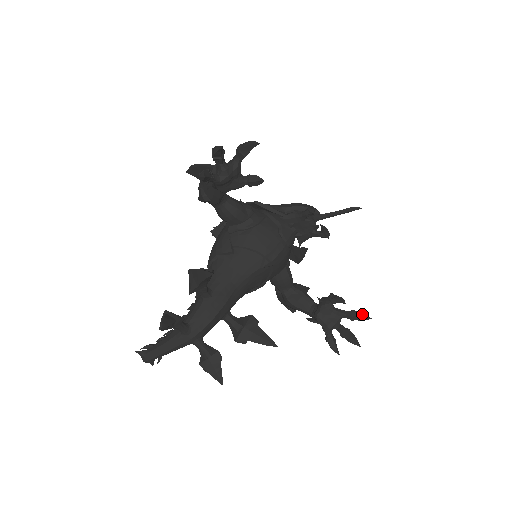
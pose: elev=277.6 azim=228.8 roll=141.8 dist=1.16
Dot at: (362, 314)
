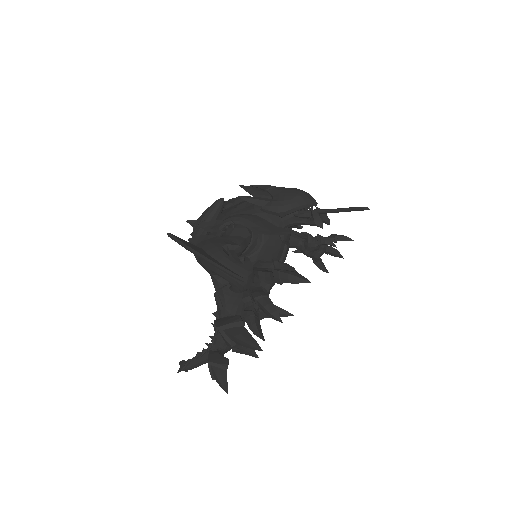
Dot at: (345, 238)
